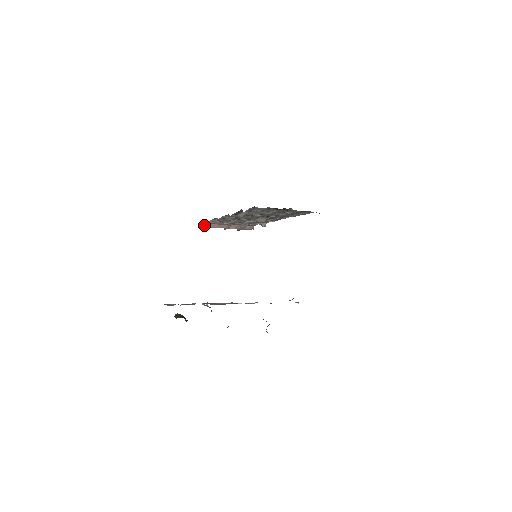
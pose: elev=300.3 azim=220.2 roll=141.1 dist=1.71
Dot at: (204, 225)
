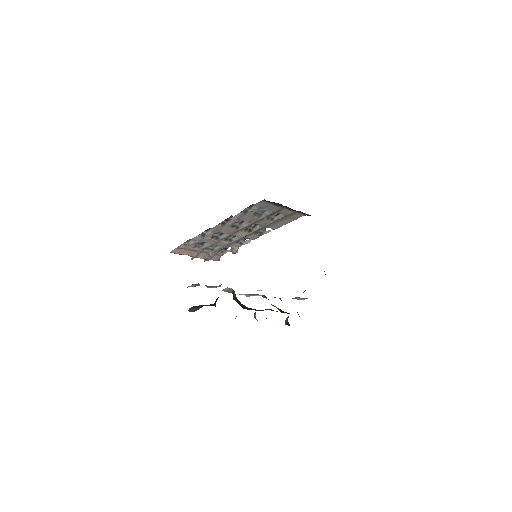
Dot at: (175, 250)
